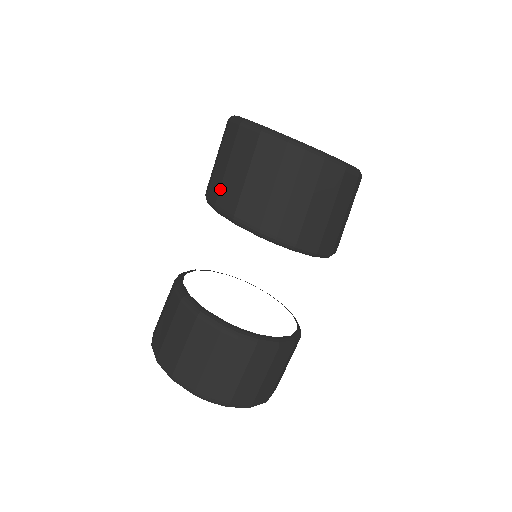
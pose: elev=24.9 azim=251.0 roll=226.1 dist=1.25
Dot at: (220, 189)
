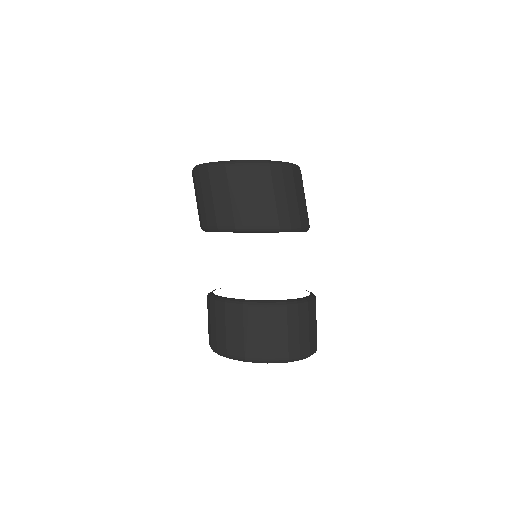
Dot at: (234, 215)
